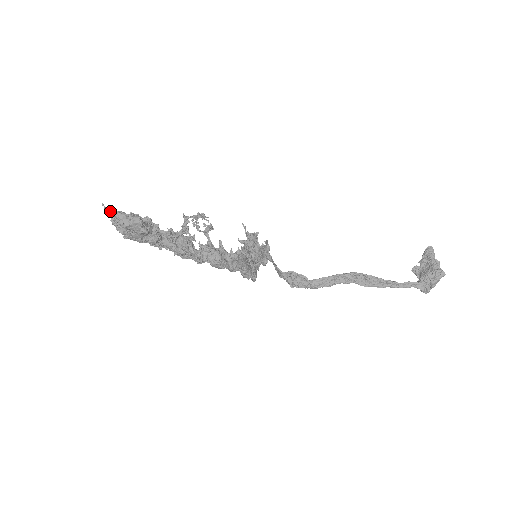
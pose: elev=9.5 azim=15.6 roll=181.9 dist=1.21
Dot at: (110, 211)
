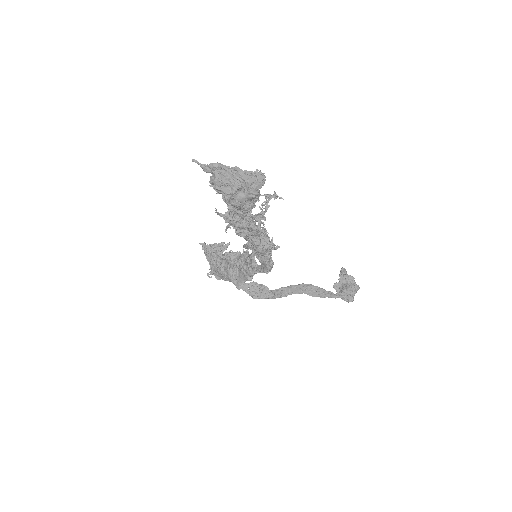
Dot at: (225, 165)
